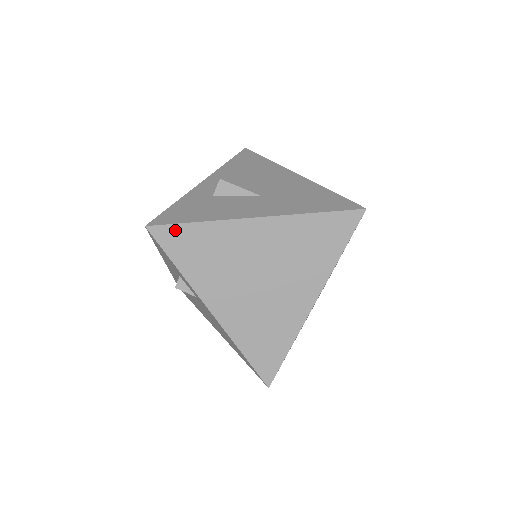
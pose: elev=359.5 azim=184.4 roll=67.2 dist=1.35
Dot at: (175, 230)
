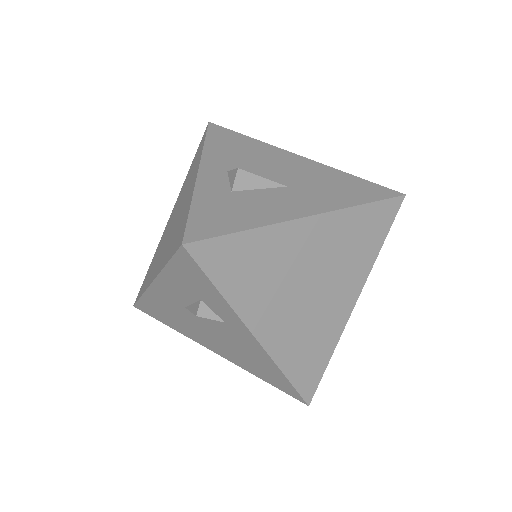
Dot at: (220, 244)
